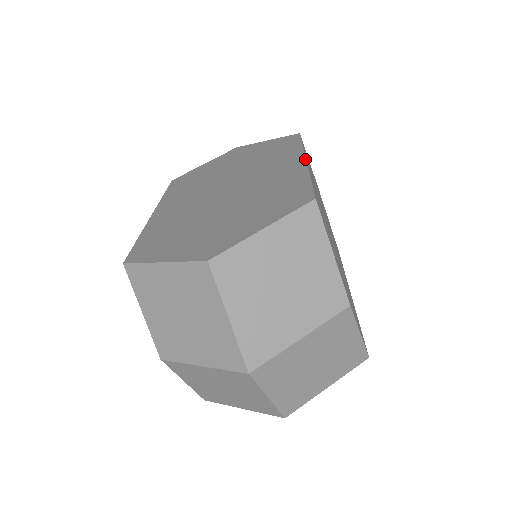
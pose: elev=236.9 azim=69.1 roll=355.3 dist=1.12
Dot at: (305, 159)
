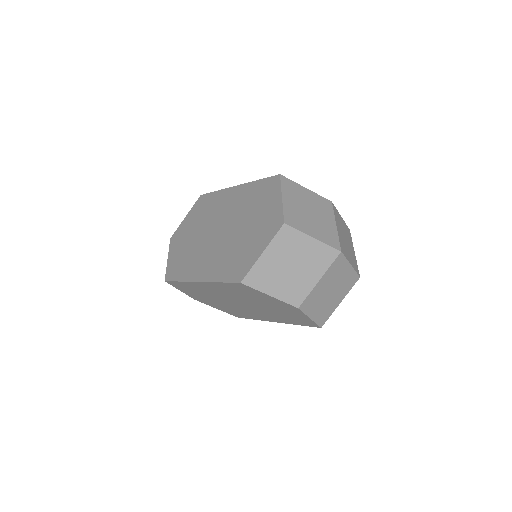
Dot at: (236, 186)
